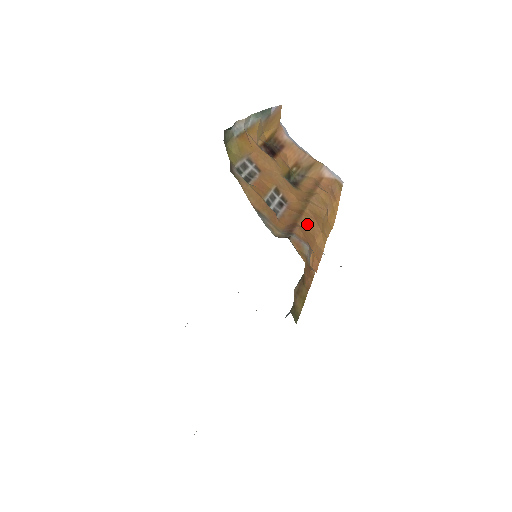
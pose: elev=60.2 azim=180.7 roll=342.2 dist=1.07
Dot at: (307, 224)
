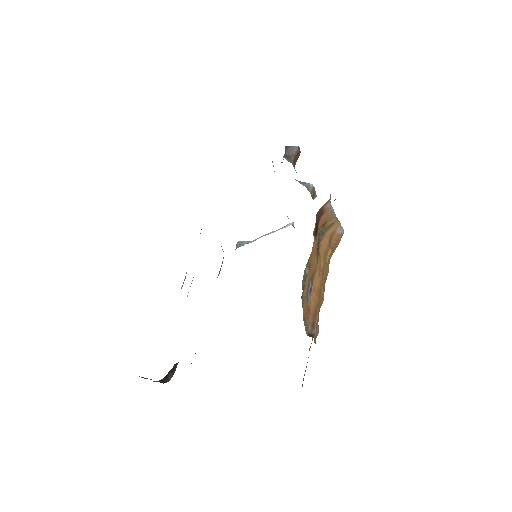
Dot at: (320, 305)
